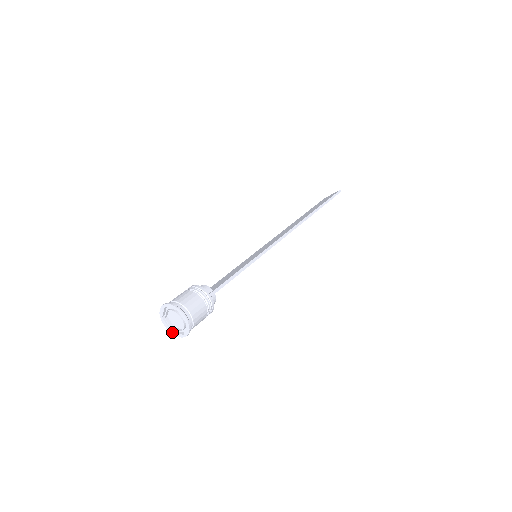
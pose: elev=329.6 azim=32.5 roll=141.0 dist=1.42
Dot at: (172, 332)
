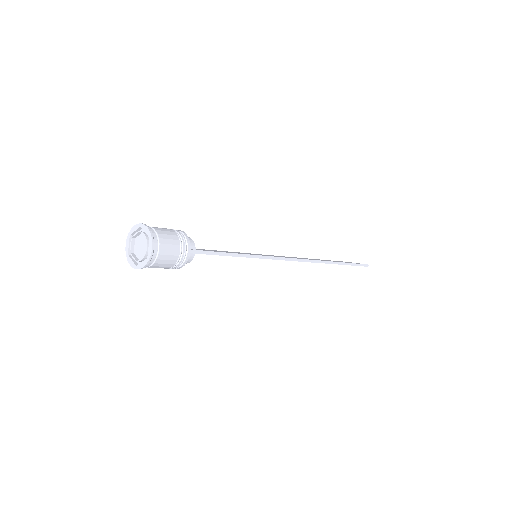
Dot at: (128, 256)
